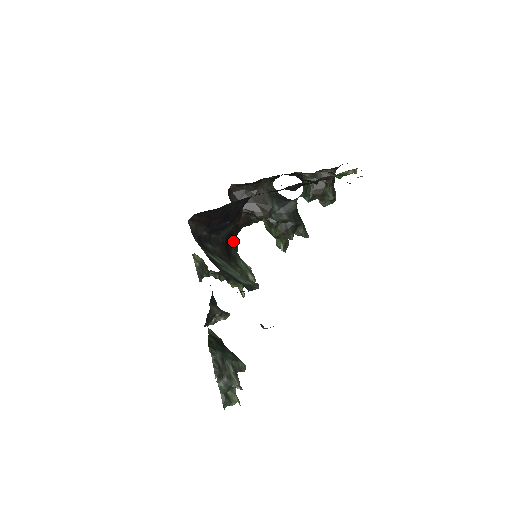
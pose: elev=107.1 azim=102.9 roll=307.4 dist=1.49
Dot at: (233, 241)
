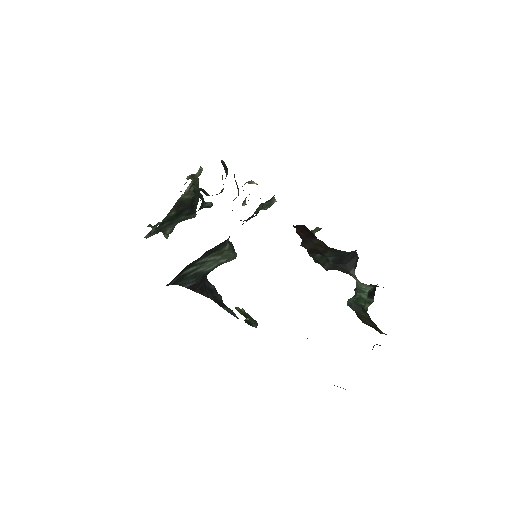
Dot at: occluded
